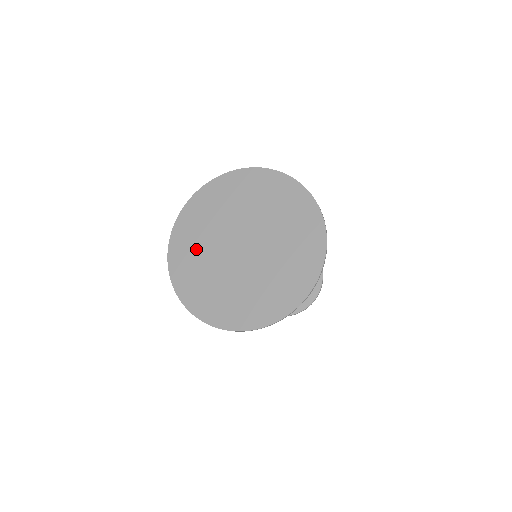
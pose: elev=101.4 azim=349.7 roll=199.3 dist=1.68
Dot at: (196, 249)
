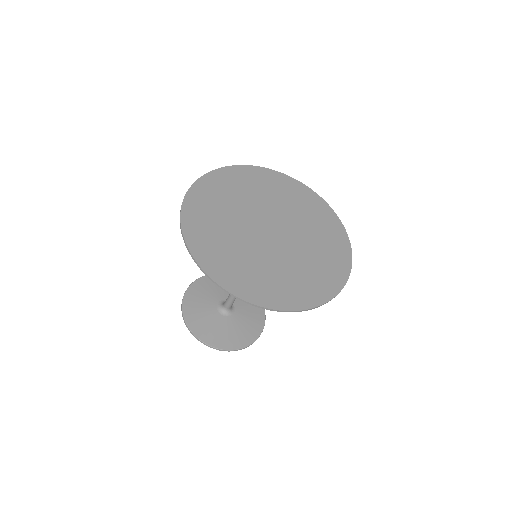
Dot at: (230, 196)
